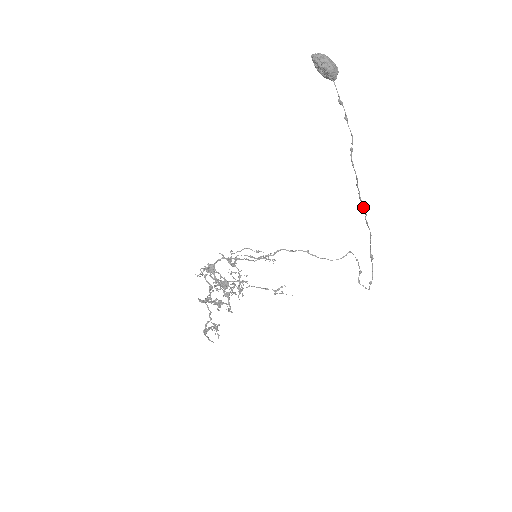
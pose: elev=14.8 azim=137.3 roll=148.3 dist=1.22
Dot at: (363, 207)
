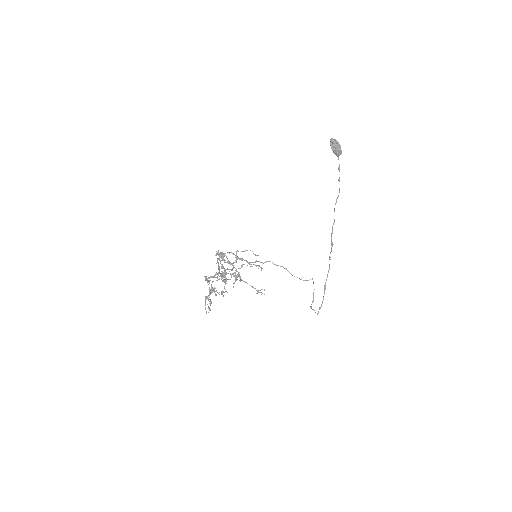
Dot at: (331, 244)
